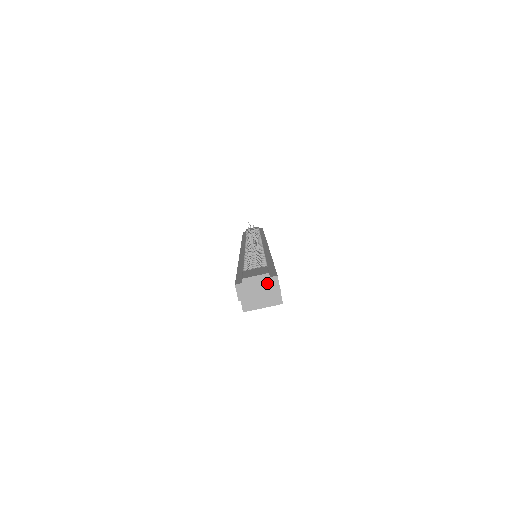
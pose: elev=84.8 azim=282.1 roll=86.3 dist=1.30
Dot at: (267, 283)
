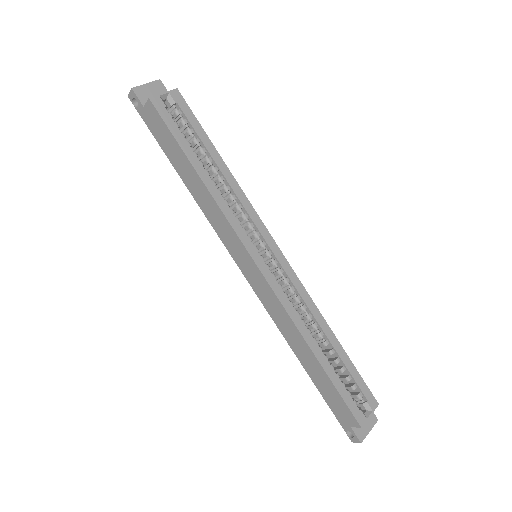
Dot at: occluded
